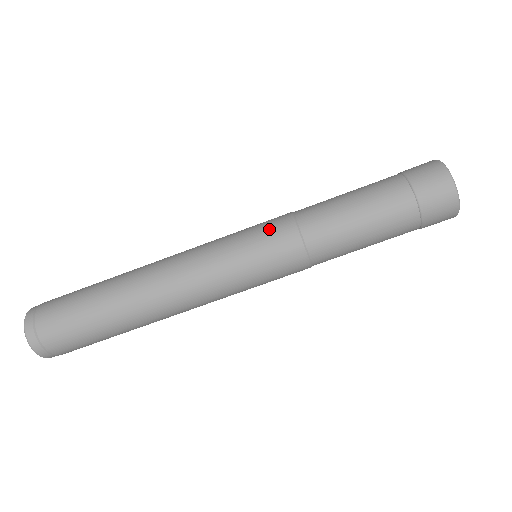
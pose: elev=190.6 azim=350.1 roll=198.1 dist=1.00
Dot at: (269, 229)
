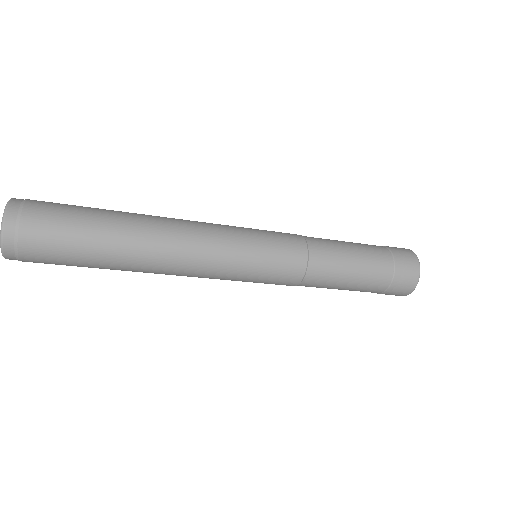
Dot at: (286, 252)
